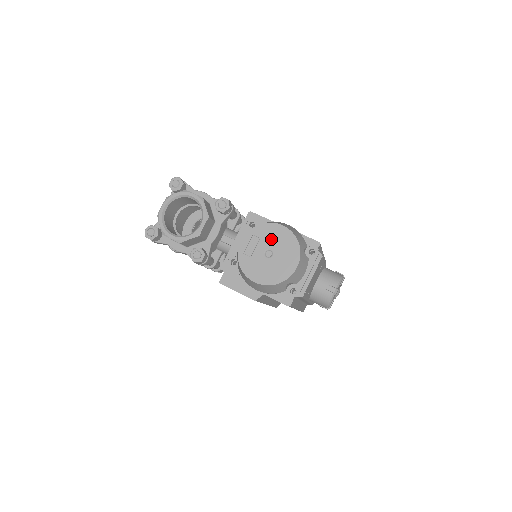
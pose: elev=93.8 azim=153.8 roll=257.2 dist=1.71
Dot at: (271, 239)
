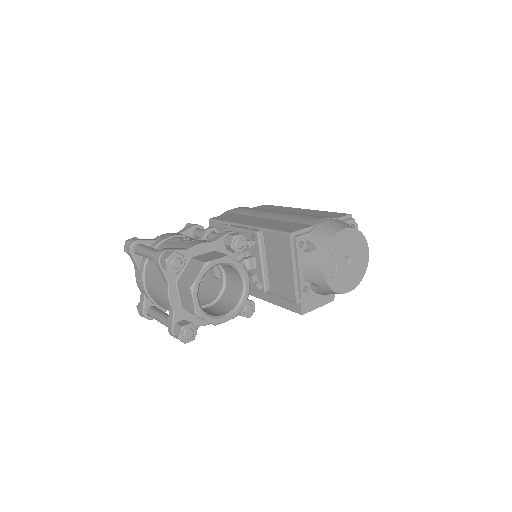
Dot at: (343, 248)
